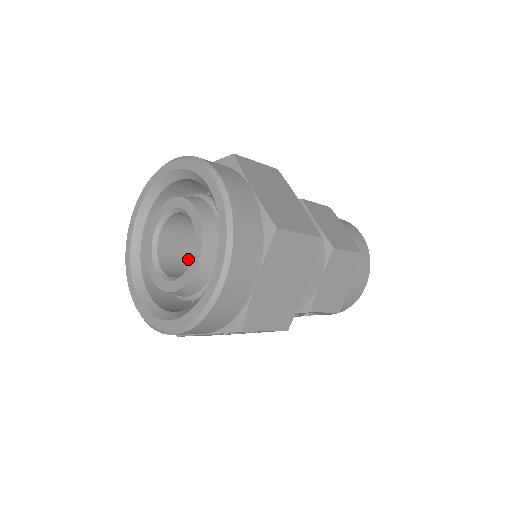
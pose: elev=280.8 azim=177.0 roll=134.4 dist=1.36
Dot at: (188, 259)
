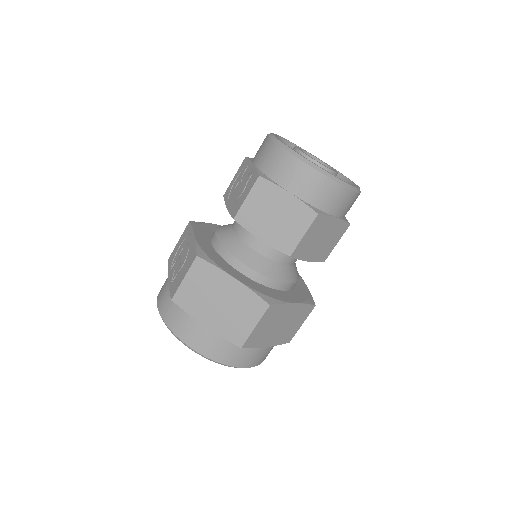
Dot at: occluded
